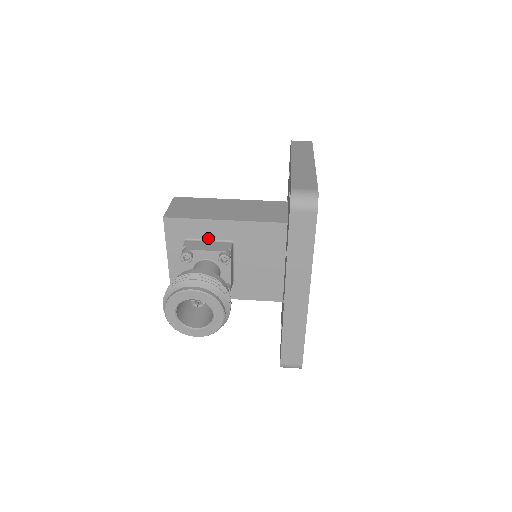
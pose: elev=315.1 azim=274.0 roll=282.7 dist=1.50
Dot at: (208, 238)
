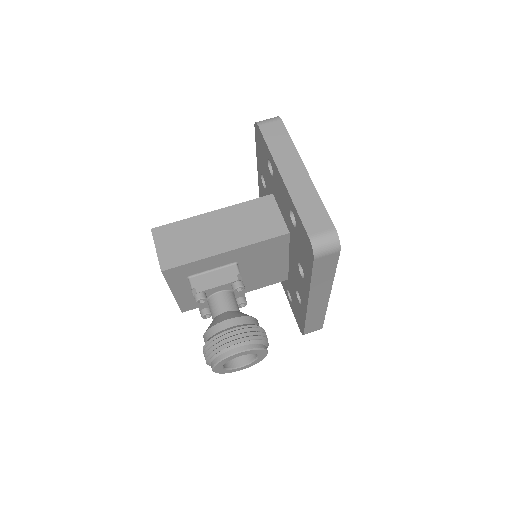
Dot at: (211, 268)
